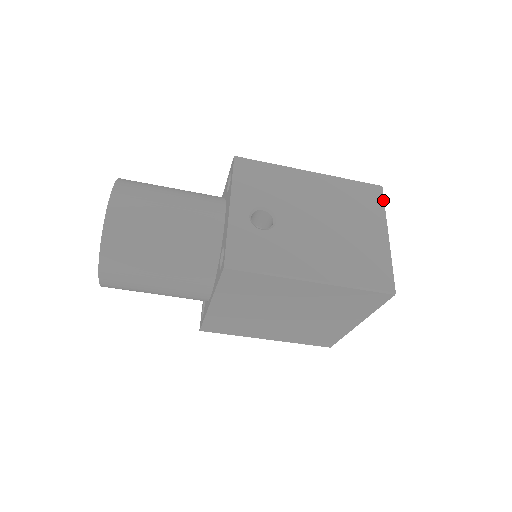
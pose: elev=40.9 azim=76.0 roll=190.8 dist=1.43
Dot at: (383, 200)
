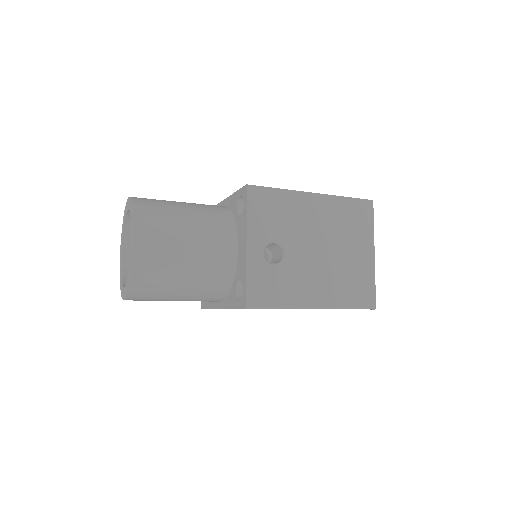
Dot at: (373, 217)
